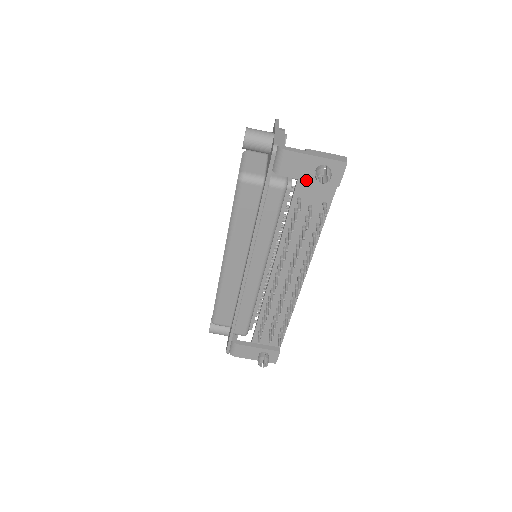
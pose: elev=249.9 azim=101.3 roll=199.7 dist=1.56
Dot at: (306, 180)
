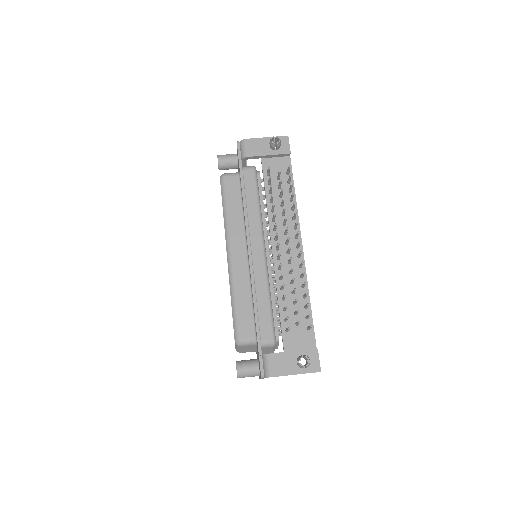
Dot at: (266, 155)
